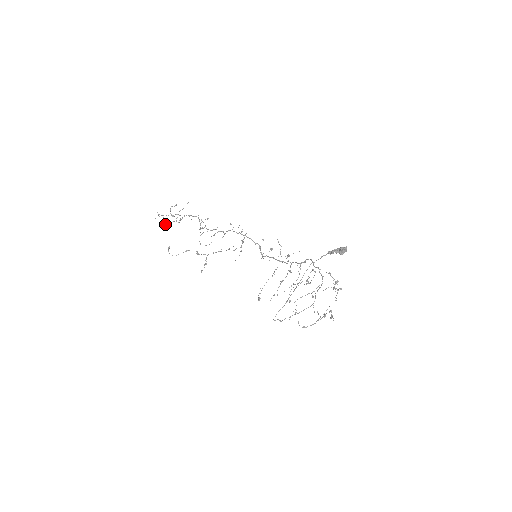
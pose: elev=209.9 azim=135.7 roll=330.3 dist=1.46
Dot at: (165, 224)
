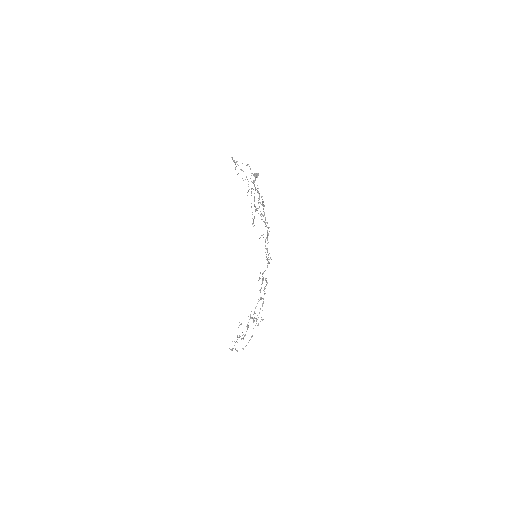
Dot at: occluded
